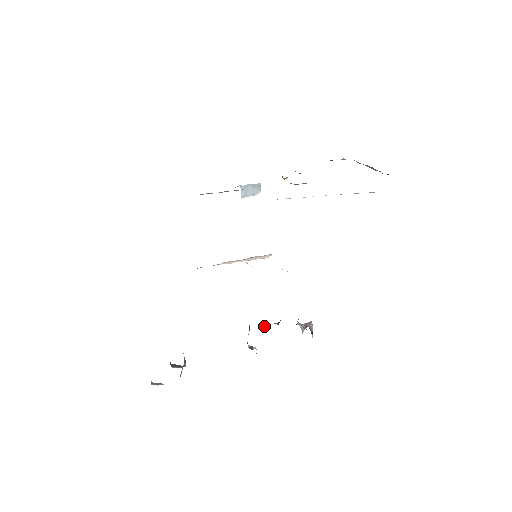
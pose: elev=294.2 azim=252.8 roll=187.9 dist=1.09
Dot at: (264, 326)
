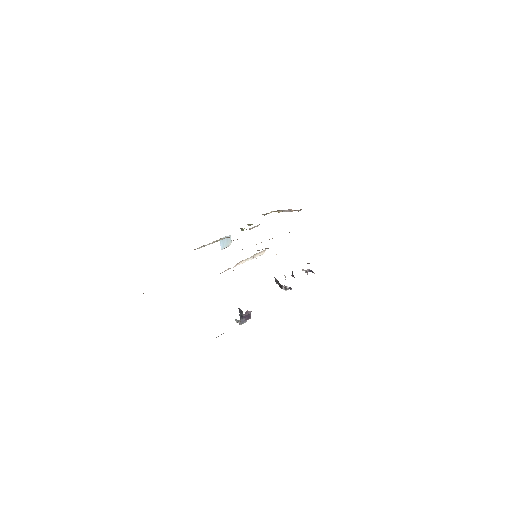
Dot at: occluded
